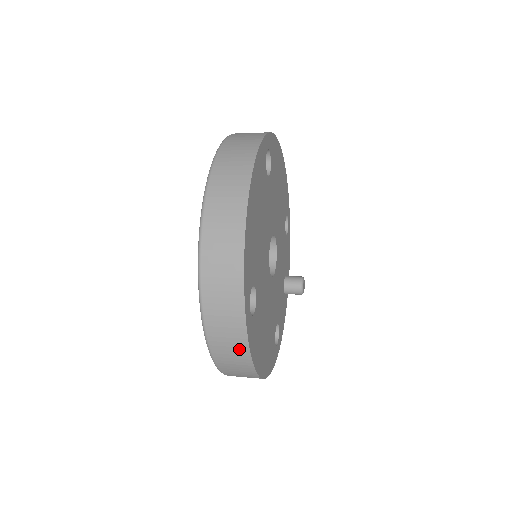
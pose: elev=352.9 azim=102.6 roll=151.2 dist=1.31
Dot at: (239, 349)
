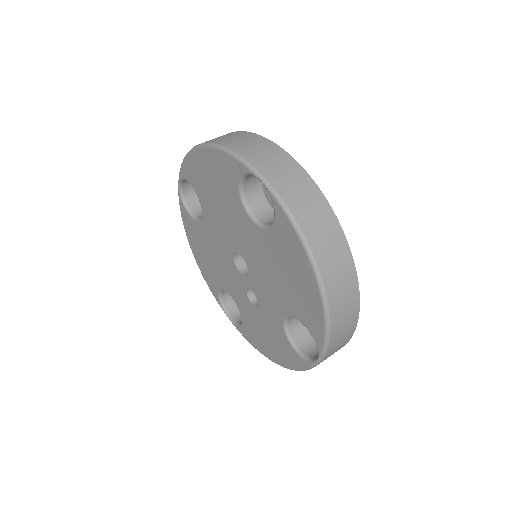
Dot at: occluded
